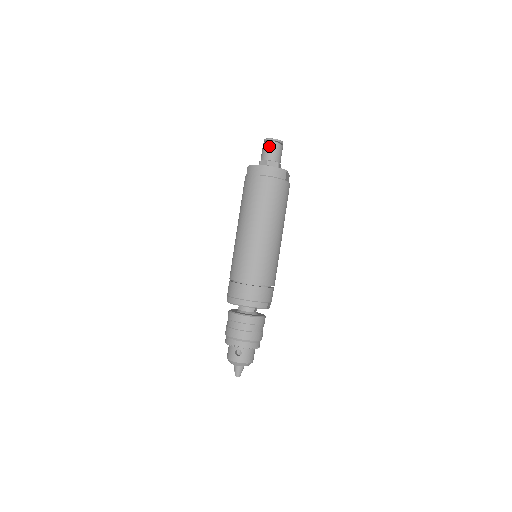
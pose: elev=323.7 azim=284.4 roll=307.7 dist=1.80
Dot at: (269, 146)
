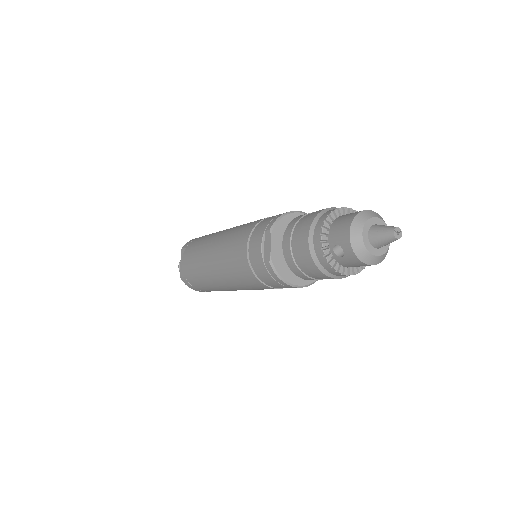
Dot at: occluded
